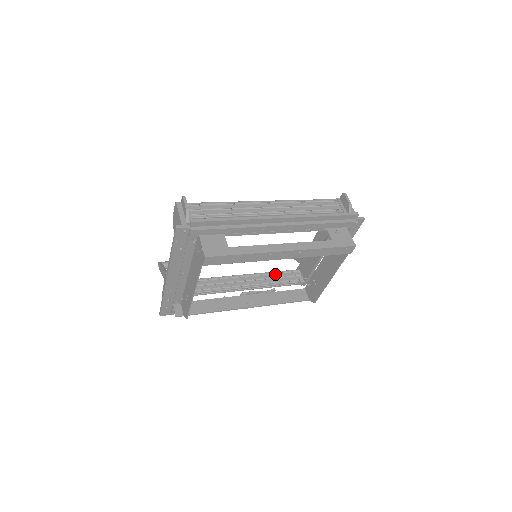
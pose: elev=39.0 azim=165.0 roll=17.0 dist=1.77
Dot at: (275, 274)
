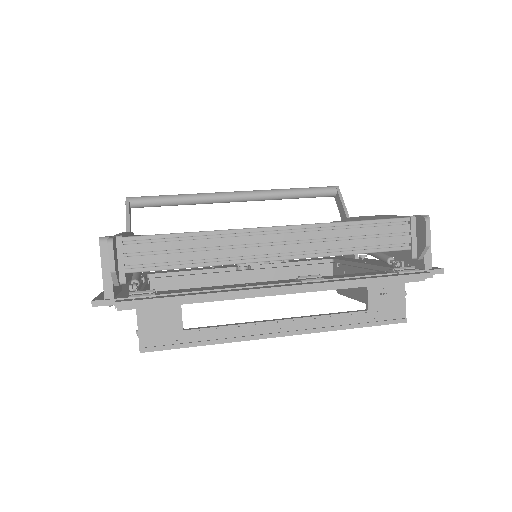
Dot at: occluded
